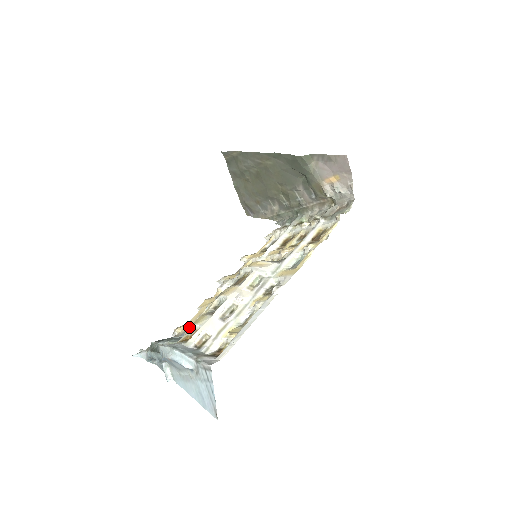
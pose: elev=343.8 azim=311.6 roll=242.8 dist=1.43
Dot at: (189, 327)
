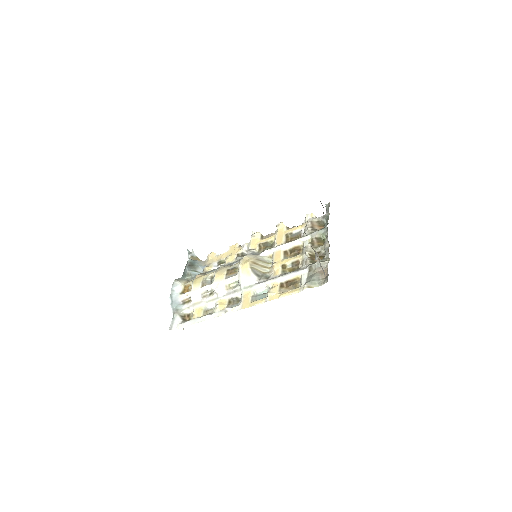
Dot at: (193, 280)
